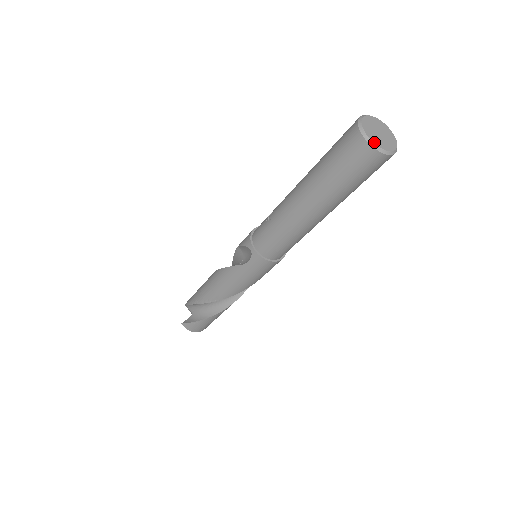
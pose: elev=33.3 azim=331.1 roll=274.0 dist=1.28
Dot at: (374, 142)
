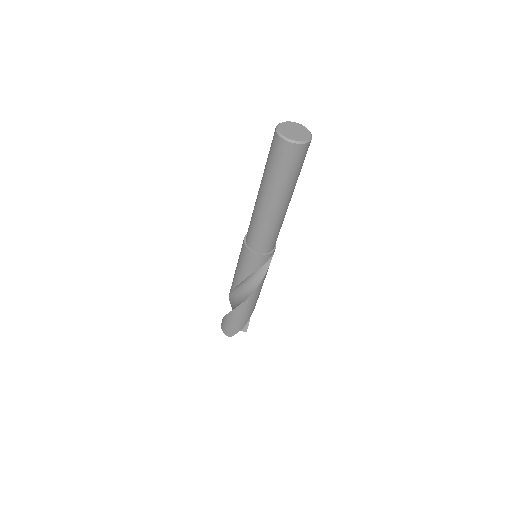
Dot at: (279, 128)
